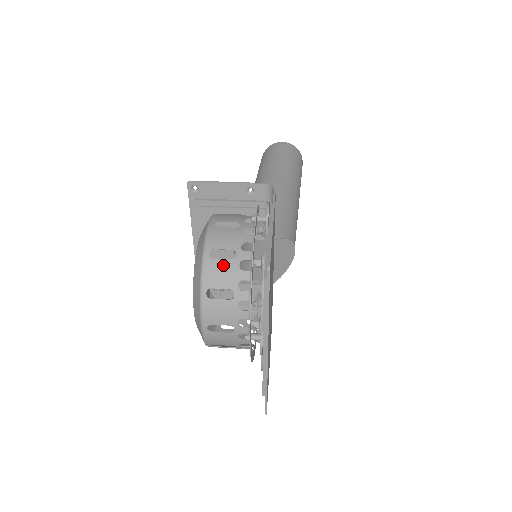
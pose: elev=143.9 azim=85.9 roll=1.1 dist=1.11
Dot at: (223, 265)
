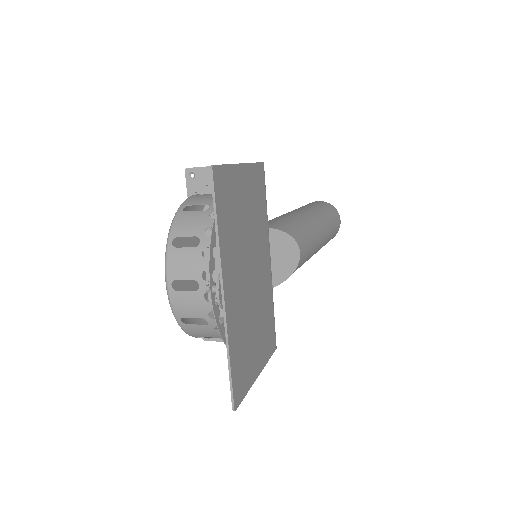
Dot at: (194, 215)
